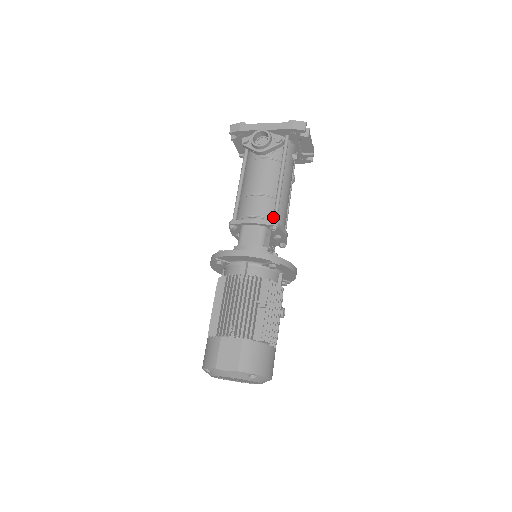
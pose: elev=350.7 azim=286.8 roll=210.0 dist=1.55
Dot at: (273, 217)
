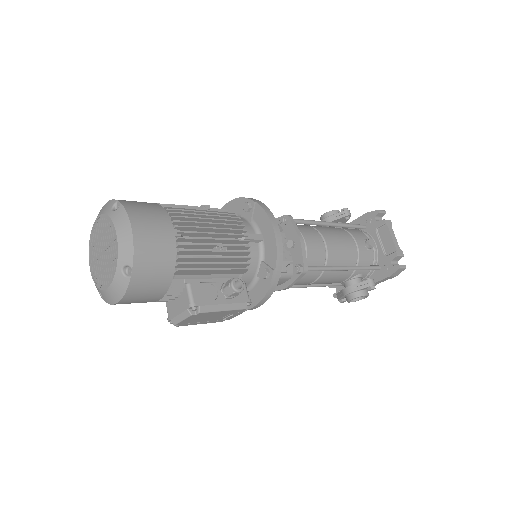
Dot at: occluded
